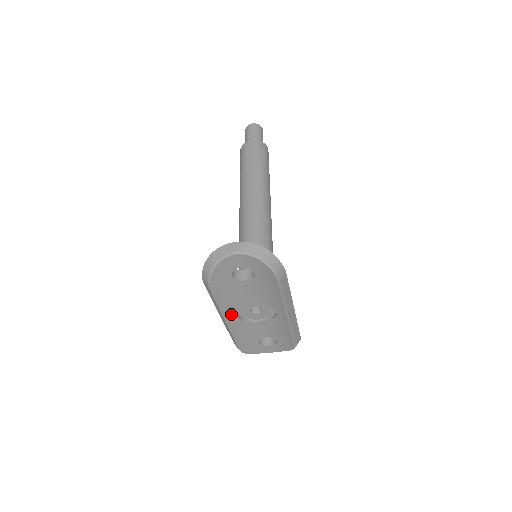
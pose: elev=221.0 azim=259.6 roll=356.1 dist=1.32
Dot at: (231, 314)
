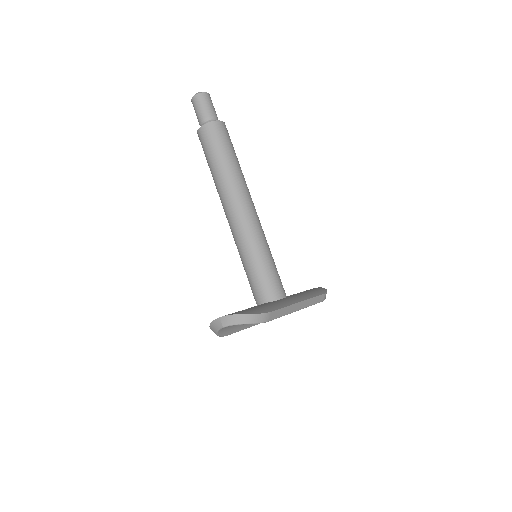
Dot at: occluded
